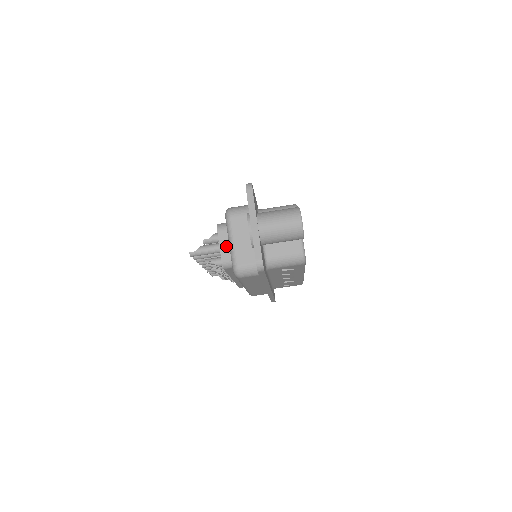
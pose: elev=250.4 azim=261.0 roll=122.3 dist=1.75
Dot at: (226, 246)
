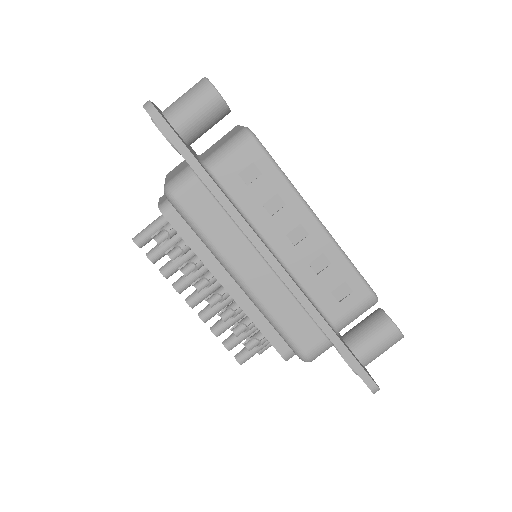
Dot at: (165, 197)
